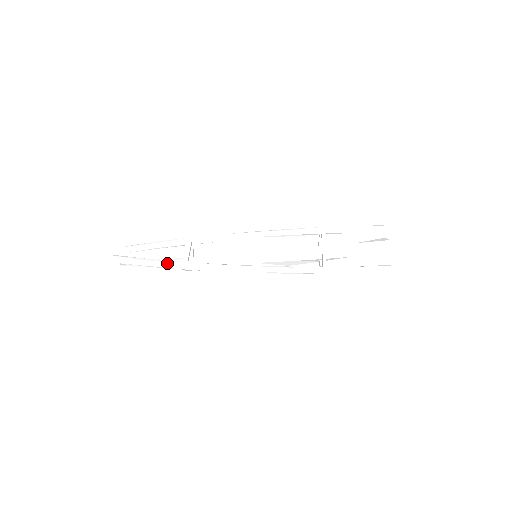
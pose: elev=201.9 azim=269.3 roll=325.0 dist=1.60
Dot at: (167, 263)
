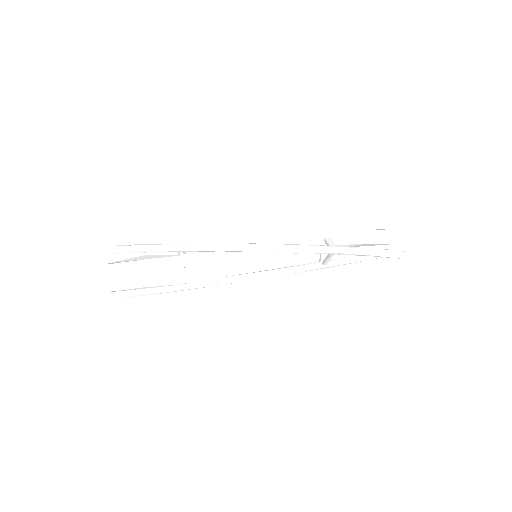
Dot at: occluded
